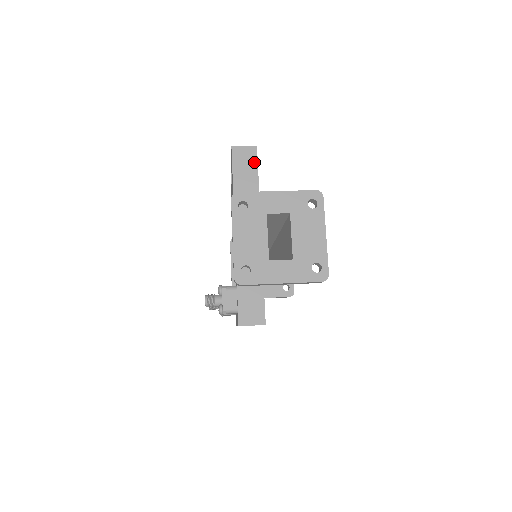
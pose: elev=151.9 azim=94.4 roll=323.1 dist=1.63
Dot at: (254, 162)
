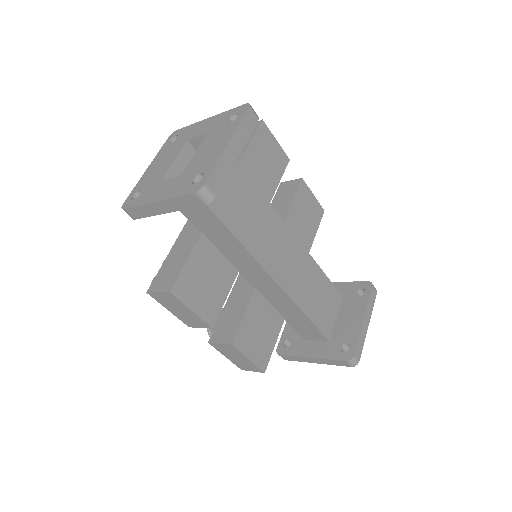
Dot at: (252, 133)
